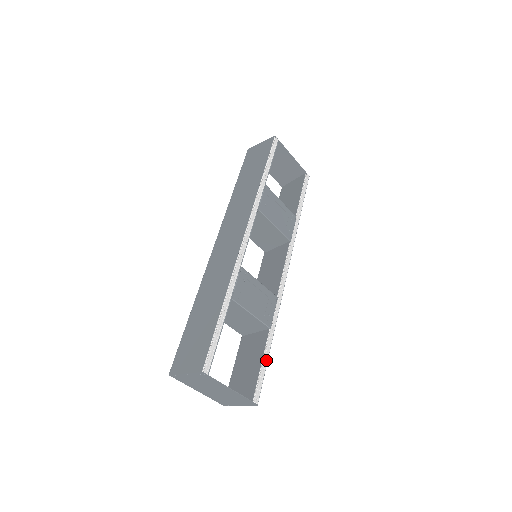
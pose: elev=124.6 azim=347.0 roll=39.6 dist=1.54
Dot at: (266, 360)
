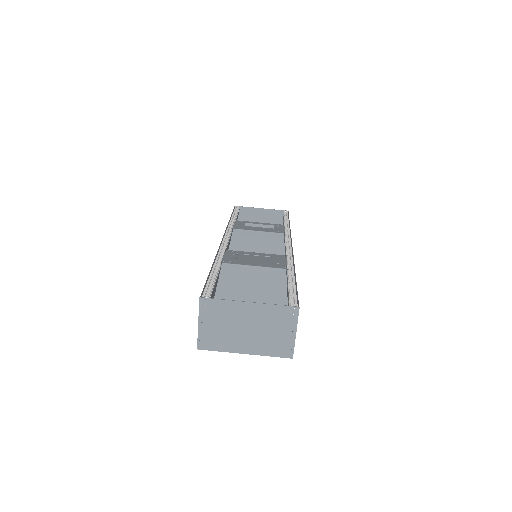
Dot at: (293, 284)
